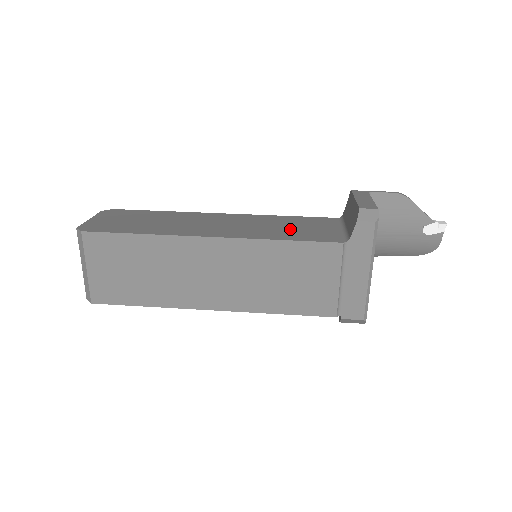
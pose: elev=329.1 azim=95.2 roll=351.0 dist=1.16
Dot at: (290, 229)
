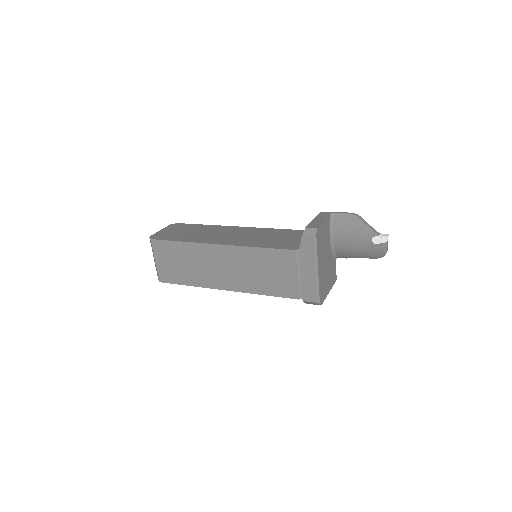
Dot at: (271, 239)
